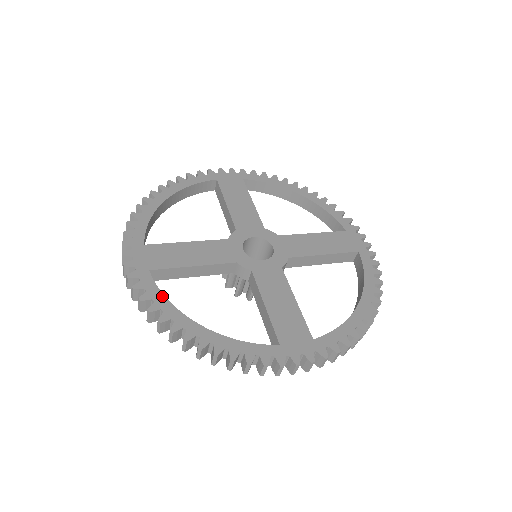
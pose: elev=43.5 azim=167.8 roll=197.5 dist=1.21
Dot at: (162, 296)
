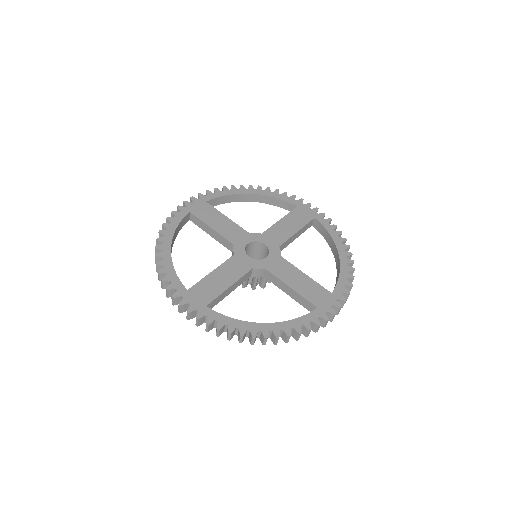
Dot at: (229, 318)
